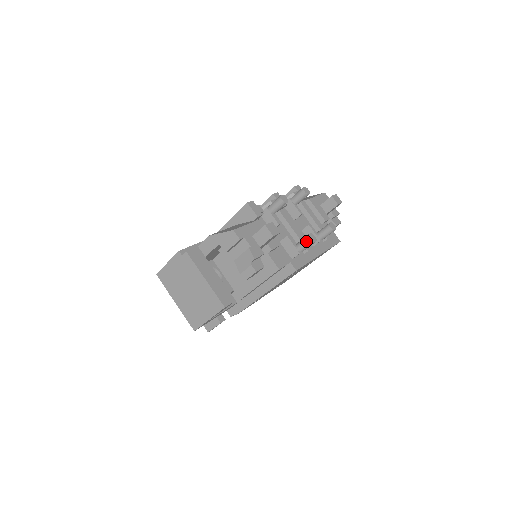
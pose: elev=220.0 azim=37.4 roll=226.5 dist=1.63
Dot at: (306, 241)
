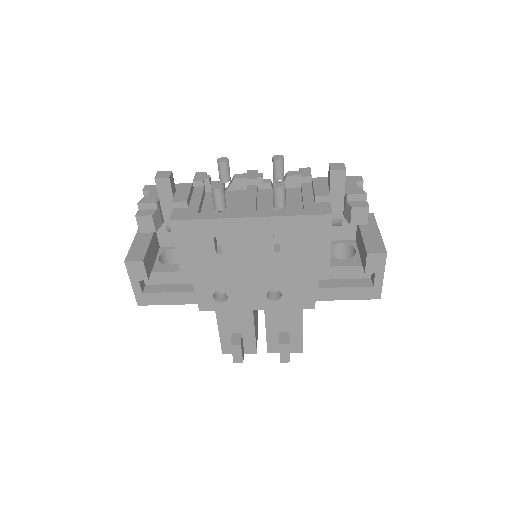
Dot at: (212, 192)
